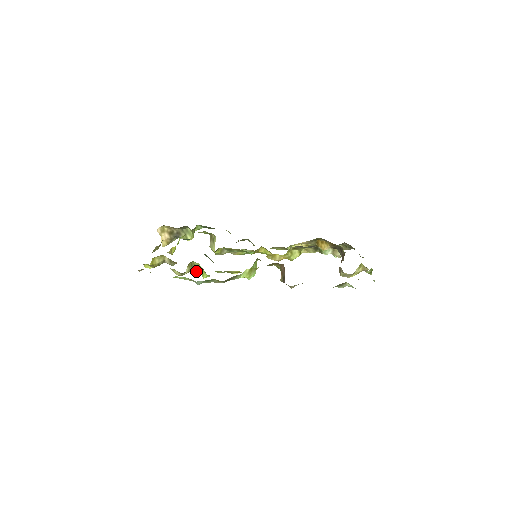
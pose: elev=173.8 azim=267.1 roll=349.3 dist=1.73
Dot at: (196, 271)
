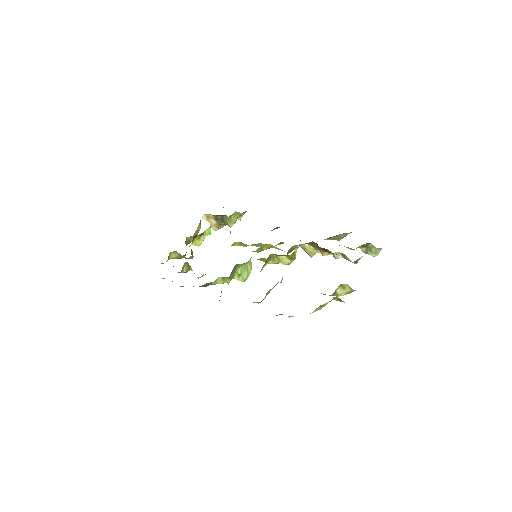
Dot at: (192, 270)
